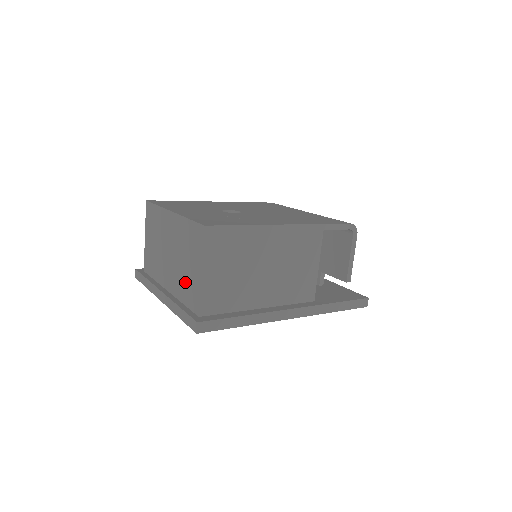
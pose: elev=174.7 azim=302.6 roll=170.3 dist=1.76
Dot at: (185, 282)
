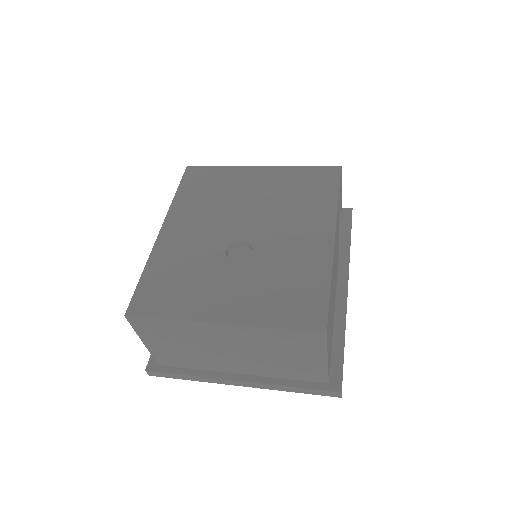
Dot at: (287, 368)
